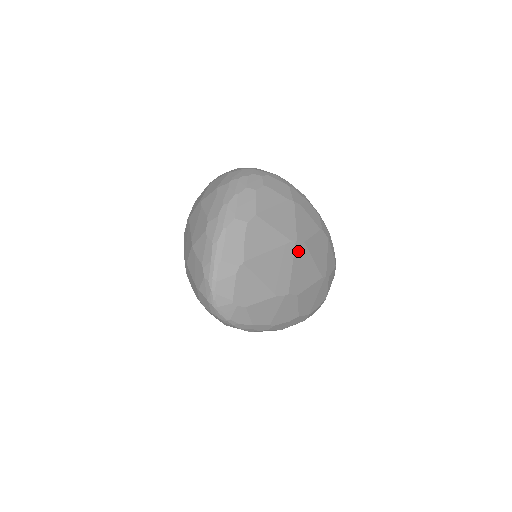
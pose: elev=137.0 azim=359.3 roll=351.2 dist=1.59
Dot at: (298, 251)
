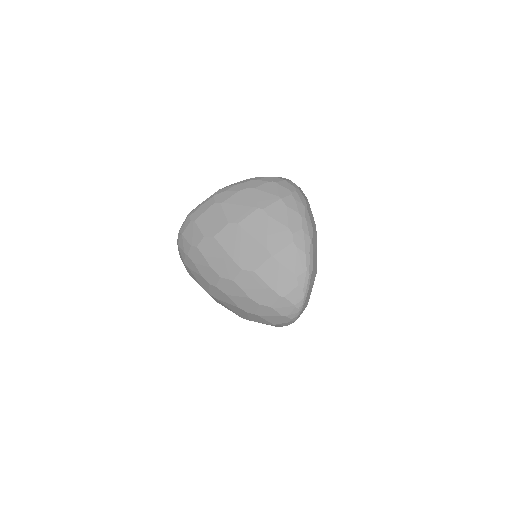
Dot at: occluded
